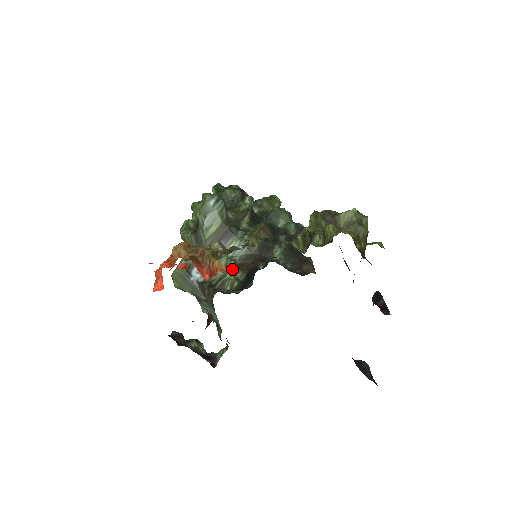
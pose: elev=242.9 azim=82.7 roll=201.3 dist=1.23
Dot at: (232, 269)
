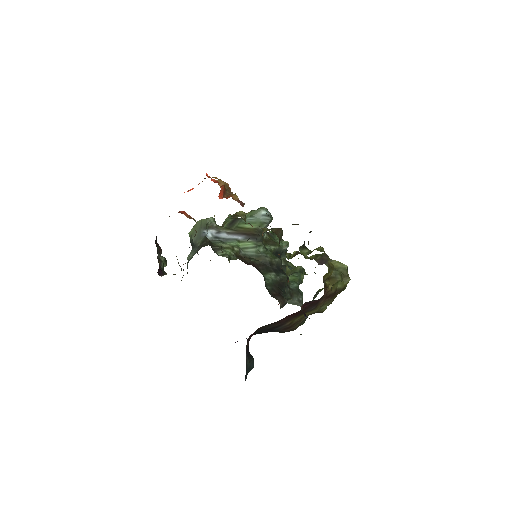
Dot at: (240, 203)
